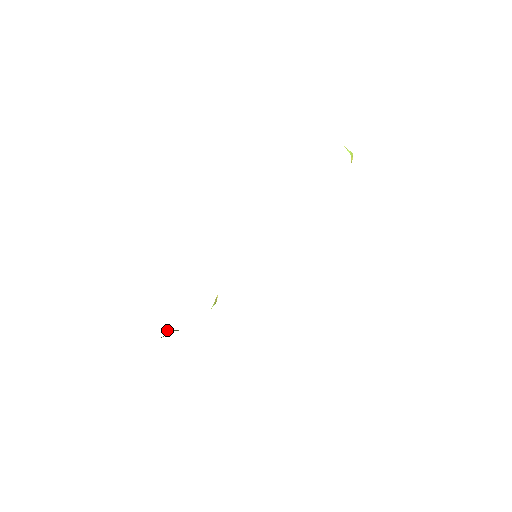
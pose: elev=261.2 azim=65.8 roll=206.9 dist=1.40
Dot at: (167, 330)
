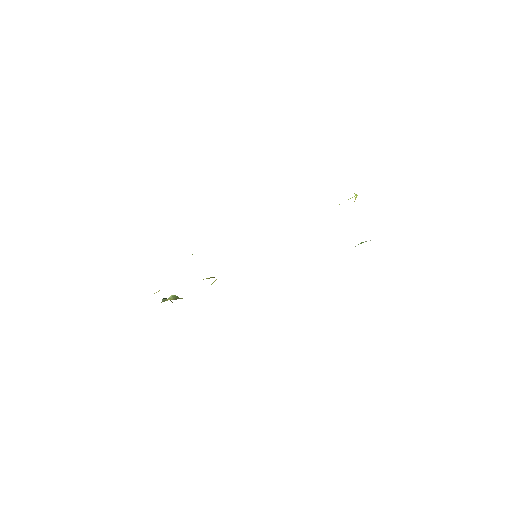
Dot at: (169, 299)
